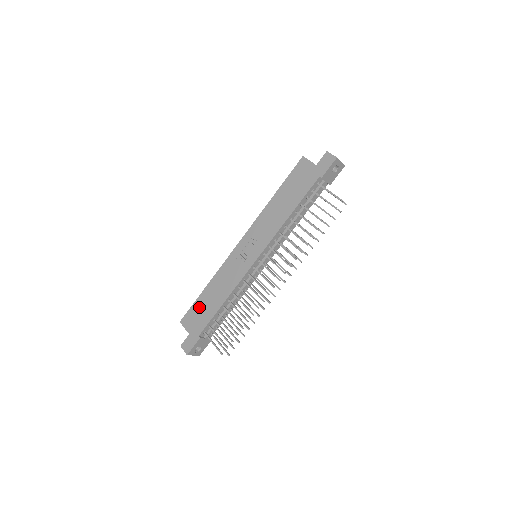
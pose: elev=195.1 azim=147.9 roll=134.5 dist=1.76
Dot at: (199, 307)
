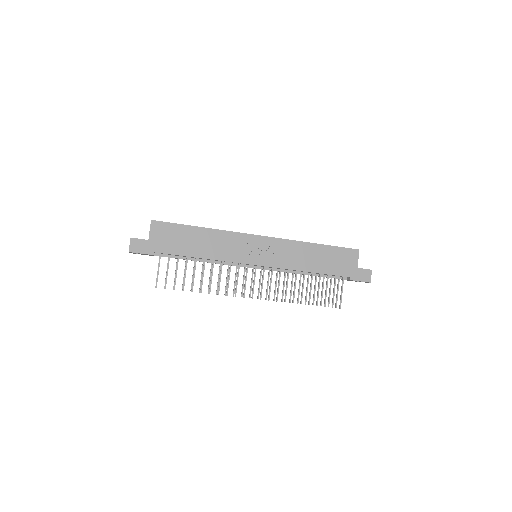
Dot at: (180, 233)
